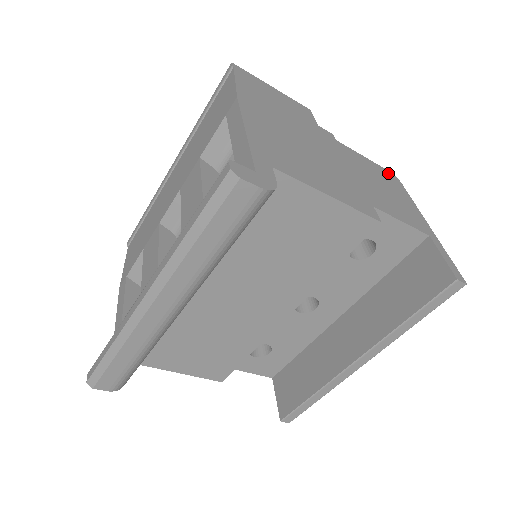
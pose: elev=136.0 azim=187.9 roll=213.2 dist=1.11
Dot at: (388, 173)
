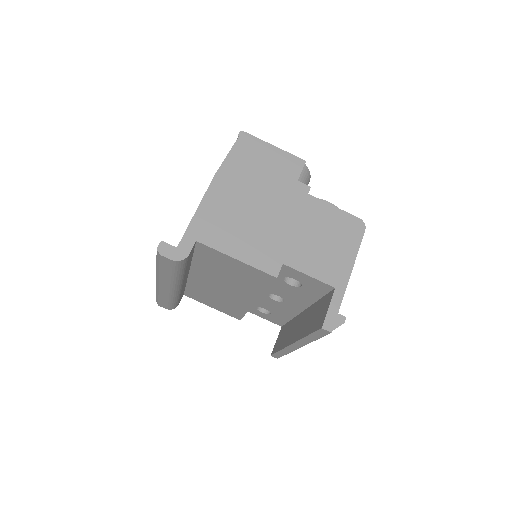
Dot at: (354, 221)
